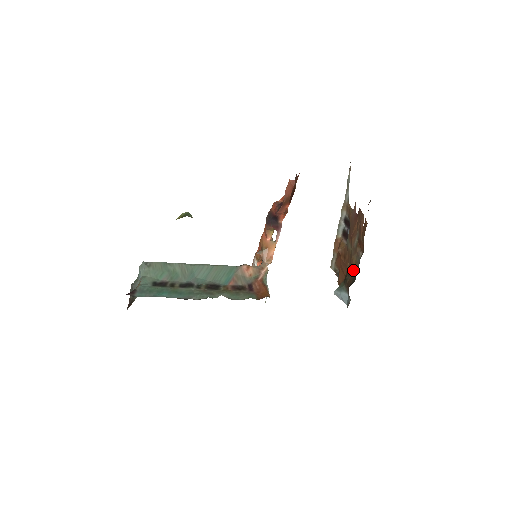
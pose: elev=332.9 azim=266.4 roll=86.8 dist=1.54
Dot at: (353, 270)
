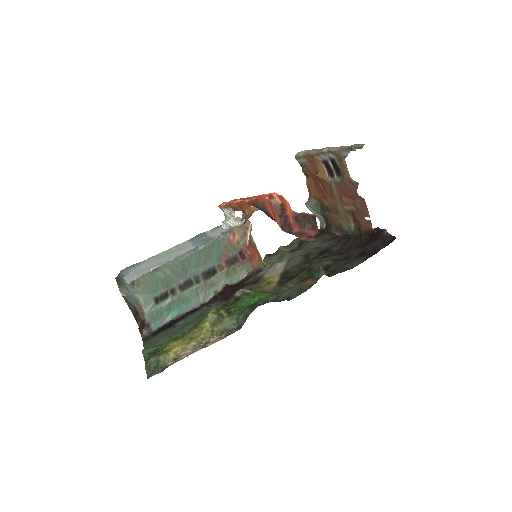
Dot at: (337, 219)
